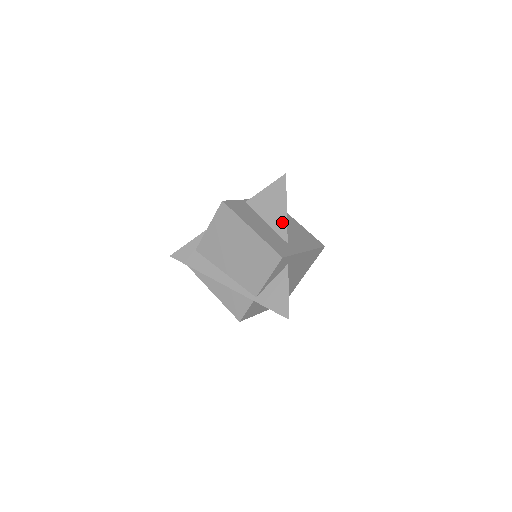
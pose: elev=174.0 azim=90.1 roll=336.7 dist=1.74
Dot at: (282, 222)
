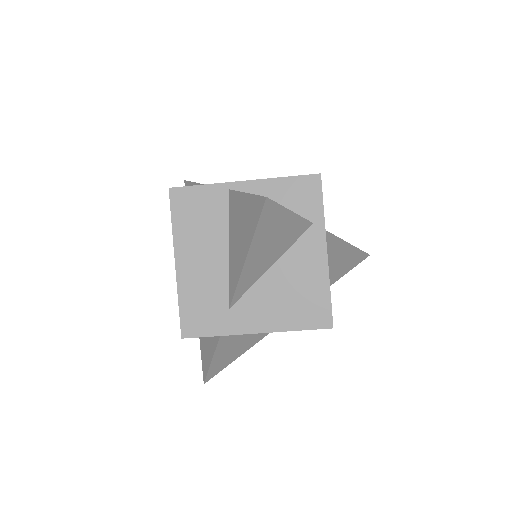
Dot at: (236, 273)
